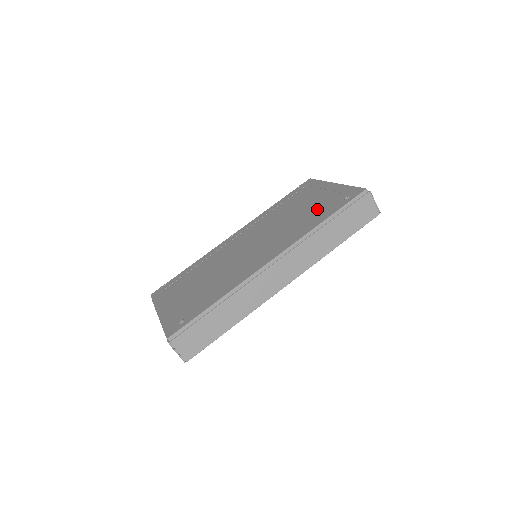
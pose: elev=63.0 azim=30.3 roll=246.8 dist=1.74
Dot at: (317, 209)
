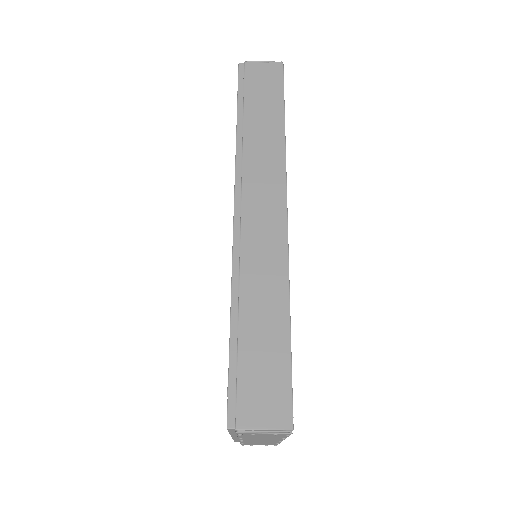
Dot at: occluded
